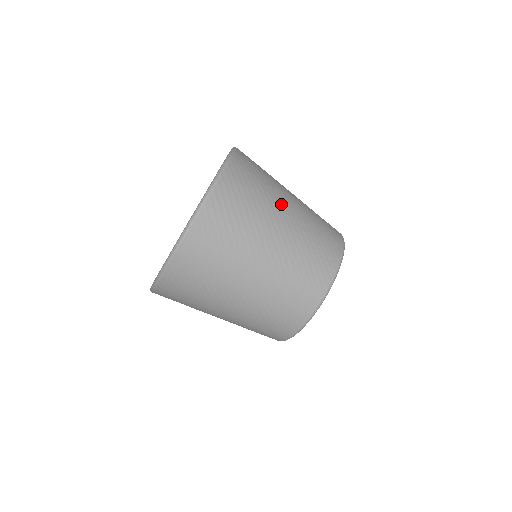
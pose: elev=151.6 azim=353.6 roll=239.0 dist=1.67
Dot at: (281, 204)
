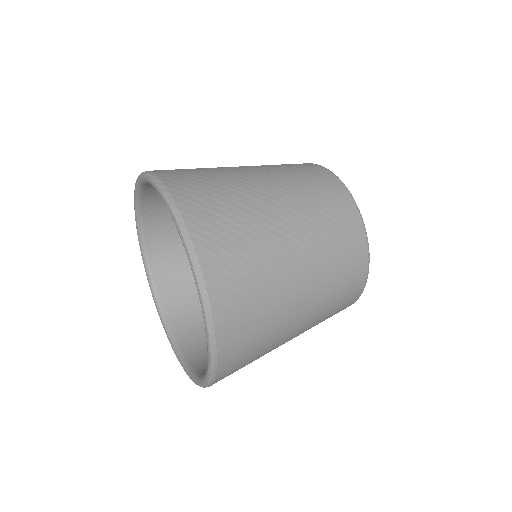
Dot at: (268, 212)
